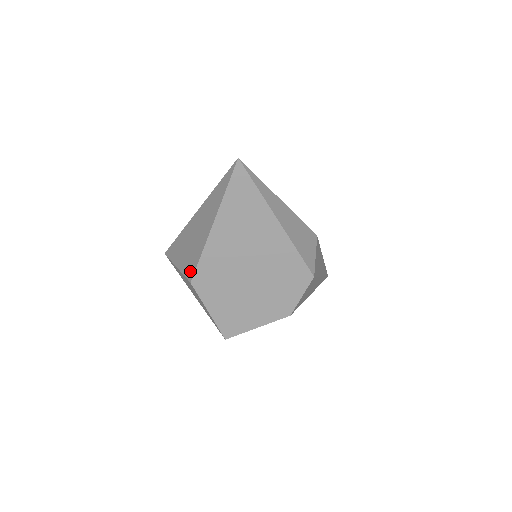
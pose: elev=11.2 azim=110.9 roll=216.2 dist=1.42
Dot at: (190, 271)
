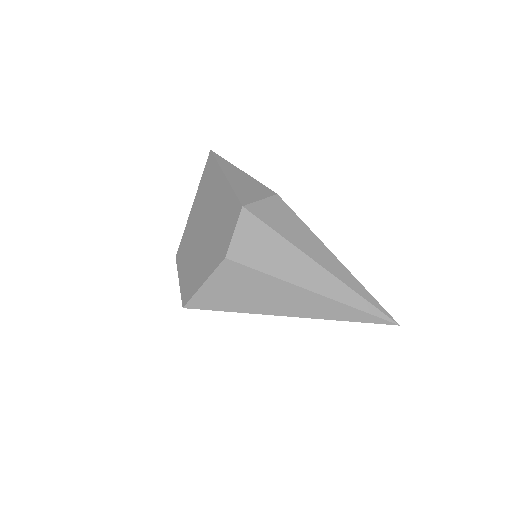
Dot at: occluded
